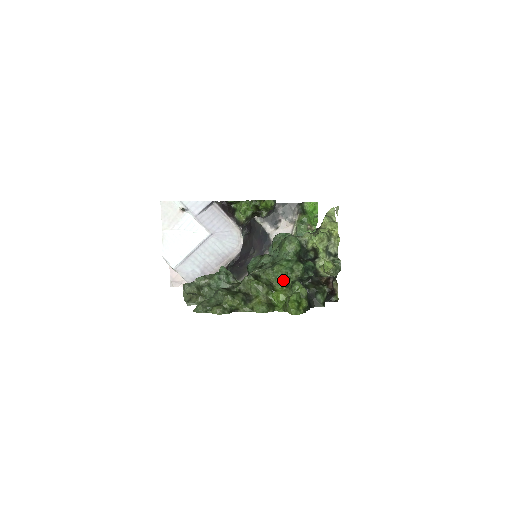
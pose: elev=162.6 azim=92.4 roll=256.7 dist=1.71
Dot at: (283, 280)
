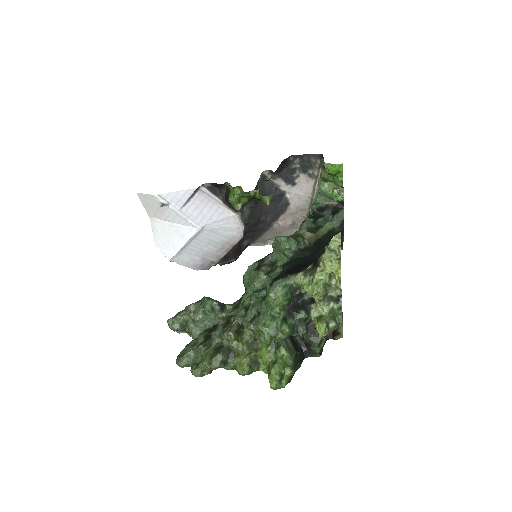
Dot at: occluded
